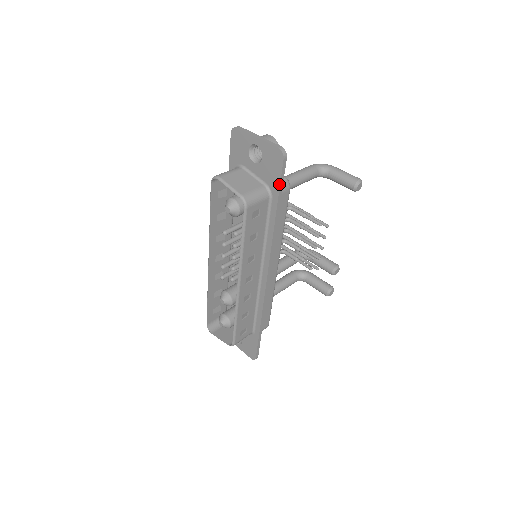
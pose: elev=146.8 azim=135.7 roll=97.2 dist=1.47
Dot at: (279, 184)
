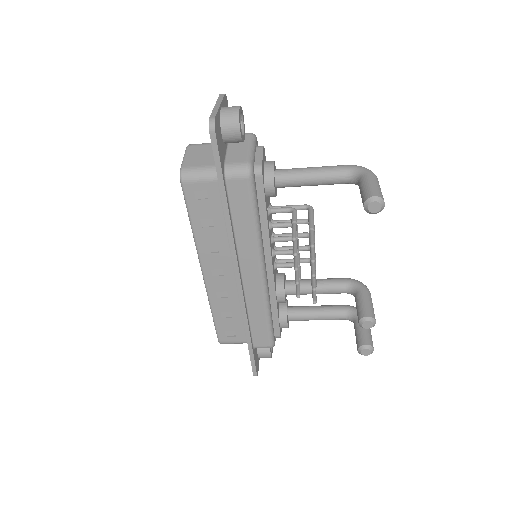
Dot at: (215, 164)
